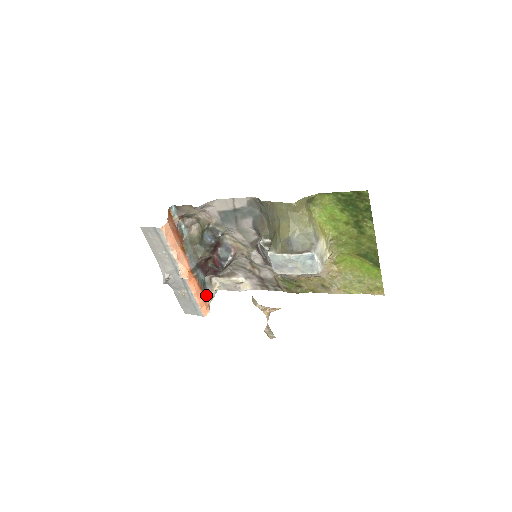
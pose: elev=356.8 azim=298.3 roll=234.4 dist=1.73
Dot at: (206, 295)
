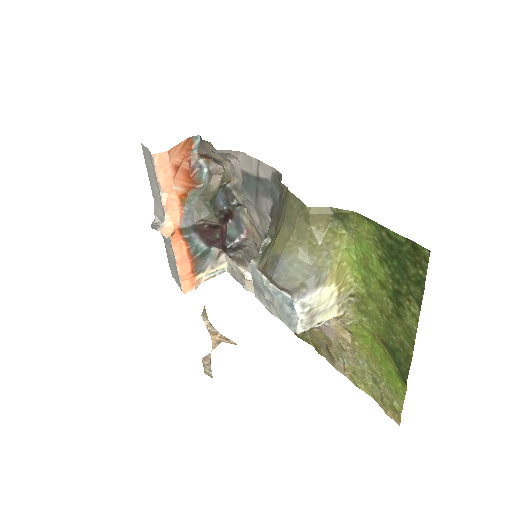
Dot at: (198, 269)
